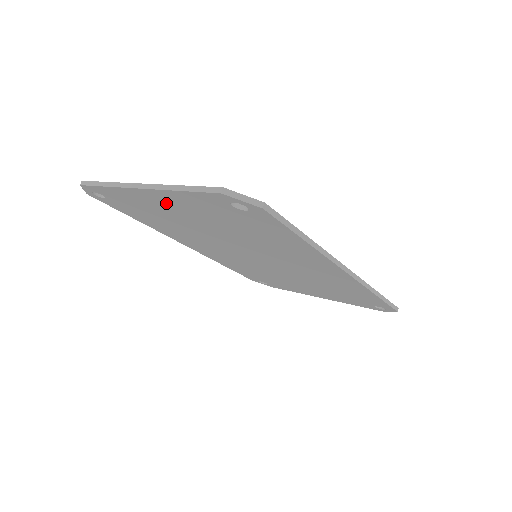
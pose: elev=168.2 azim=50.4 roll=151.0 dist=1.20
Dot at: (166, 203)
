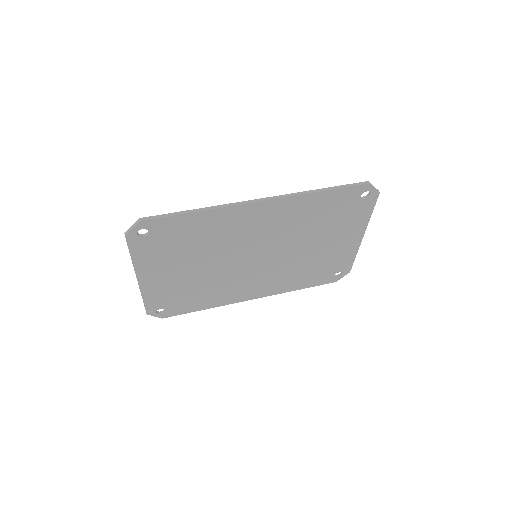
Dot at: (157, 275)
